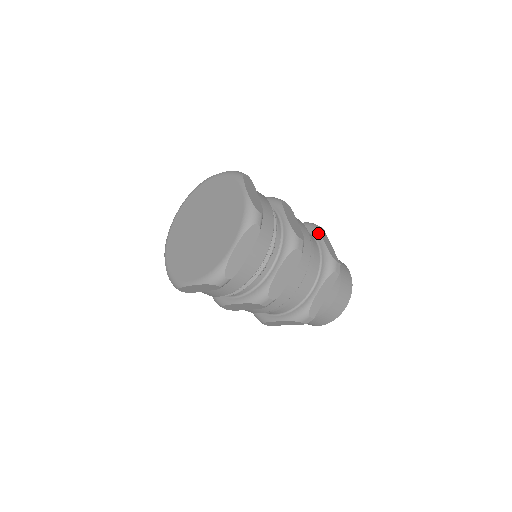
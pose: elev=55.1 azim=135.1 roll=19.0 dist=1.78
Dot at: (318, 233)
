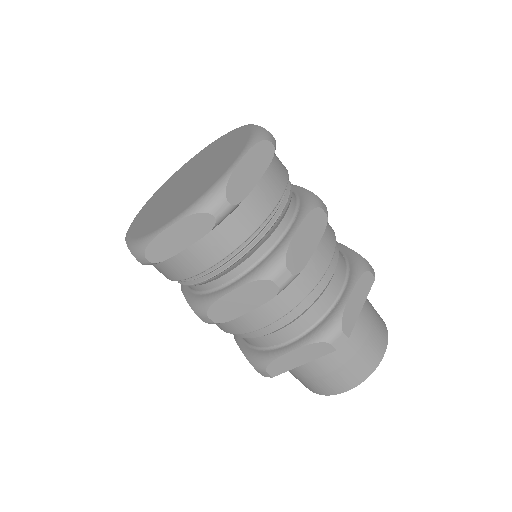
Dot at: (355, 279)
